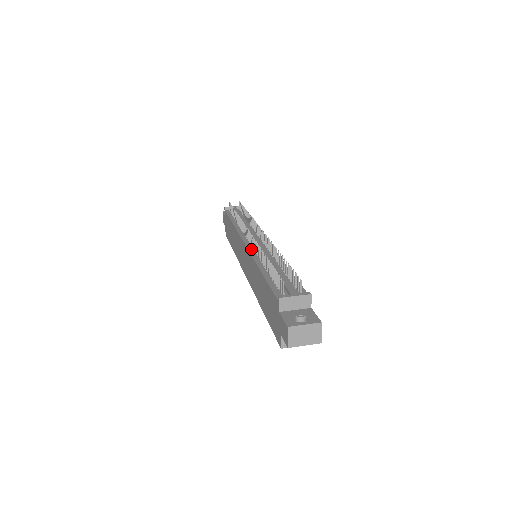
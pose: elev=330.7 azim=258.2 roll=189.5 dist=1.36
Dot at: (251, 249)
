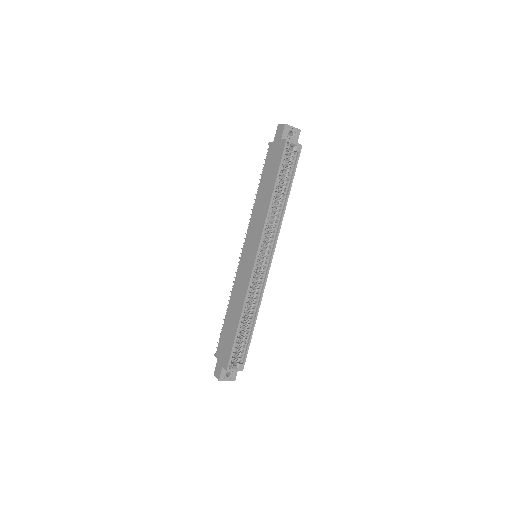
Dot at: (248, 234)
